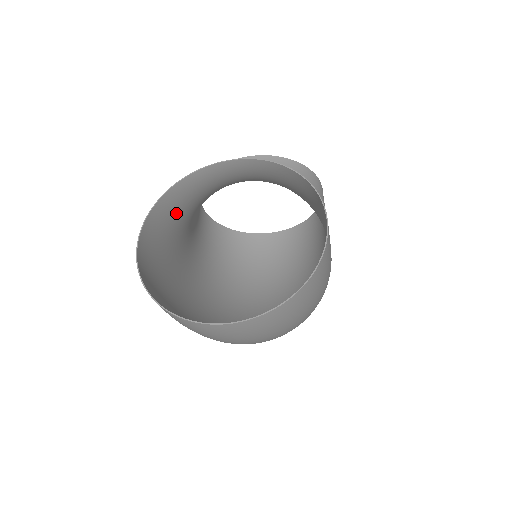
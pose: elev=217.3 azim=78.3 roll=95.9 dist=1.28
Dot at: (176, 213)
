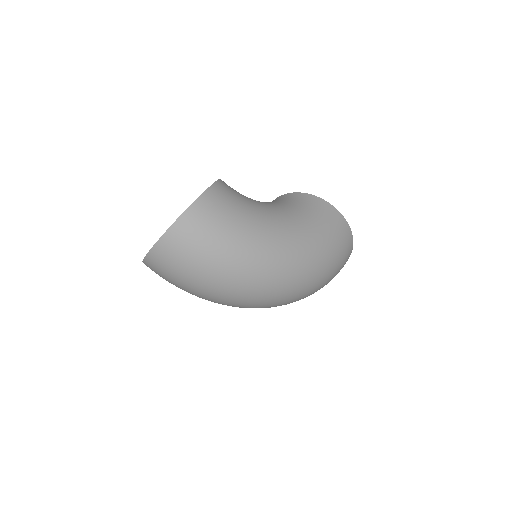
Dot at: occluded
